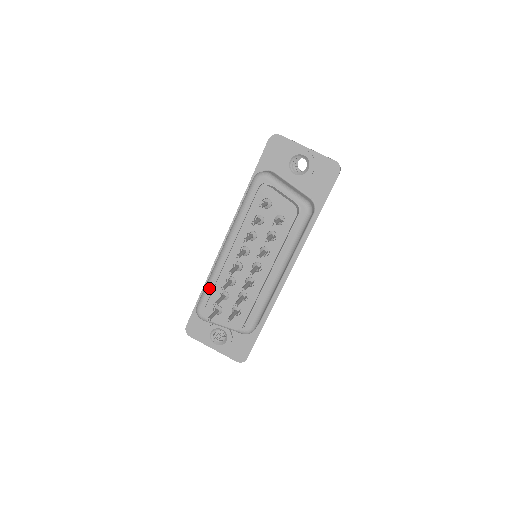
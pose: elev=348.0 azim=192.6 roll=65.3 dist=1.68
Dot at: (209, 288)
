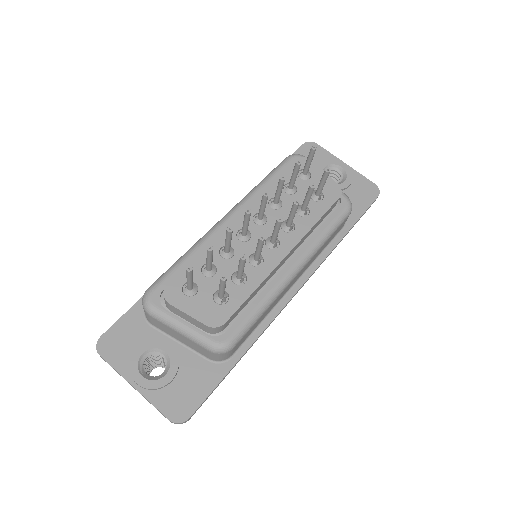
Dot at: (182, 263)
